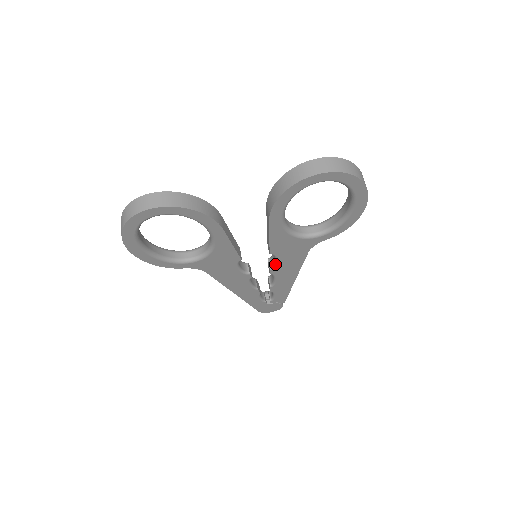
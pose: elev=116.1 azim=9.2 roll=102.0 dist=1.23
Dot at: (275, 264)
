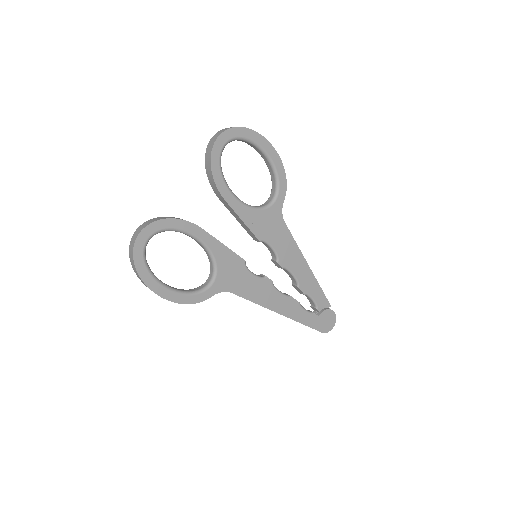
Dot at: (275, 253)
